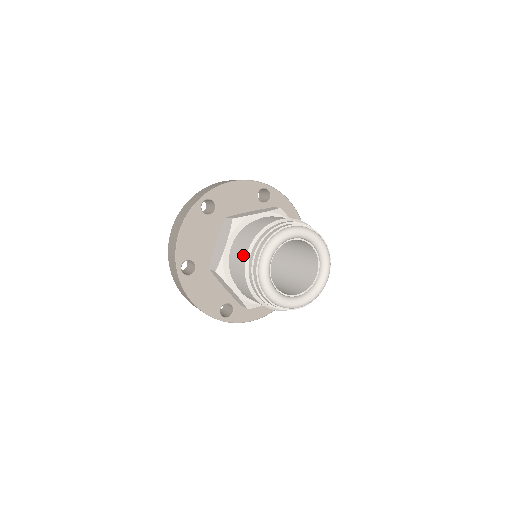
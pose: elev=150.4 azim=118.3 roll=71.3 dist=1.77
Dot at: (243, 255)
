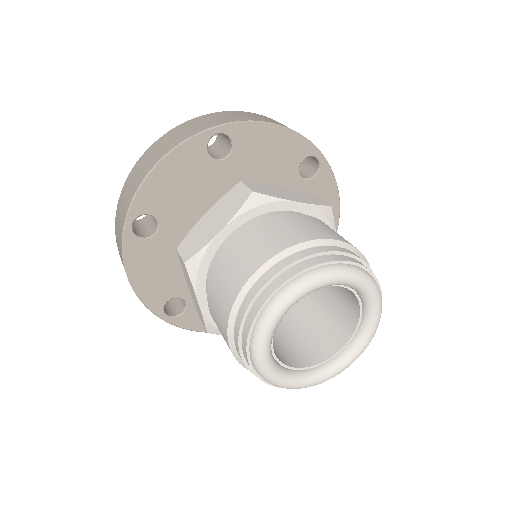
Dot at: (245, 271)
